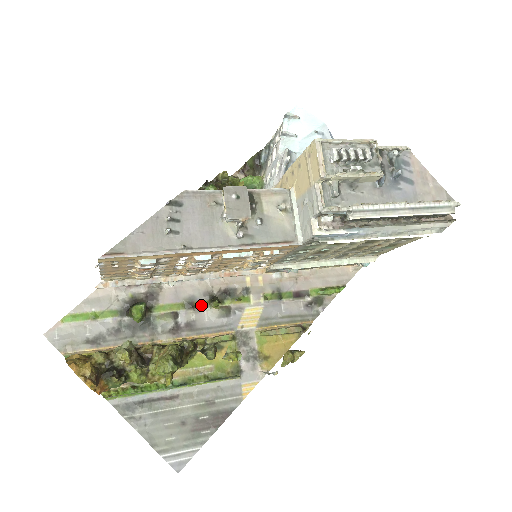
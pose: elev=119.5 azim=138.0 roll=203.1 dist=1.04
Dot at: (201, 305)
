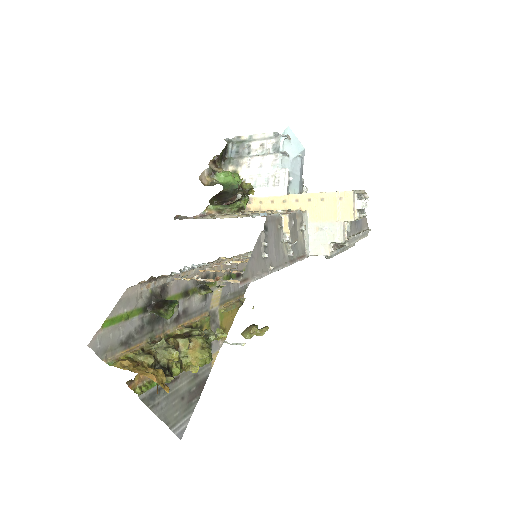
Dot at: (192, 292)
